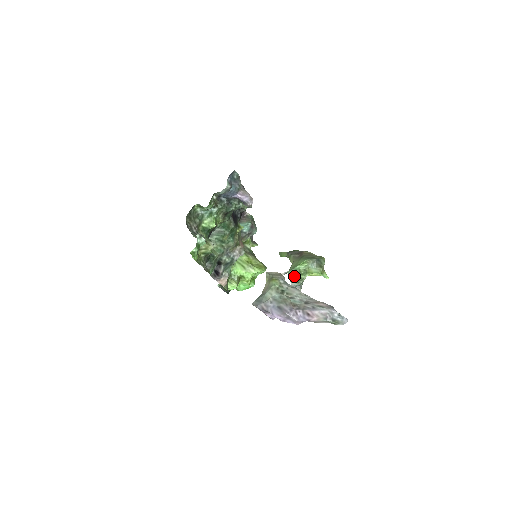
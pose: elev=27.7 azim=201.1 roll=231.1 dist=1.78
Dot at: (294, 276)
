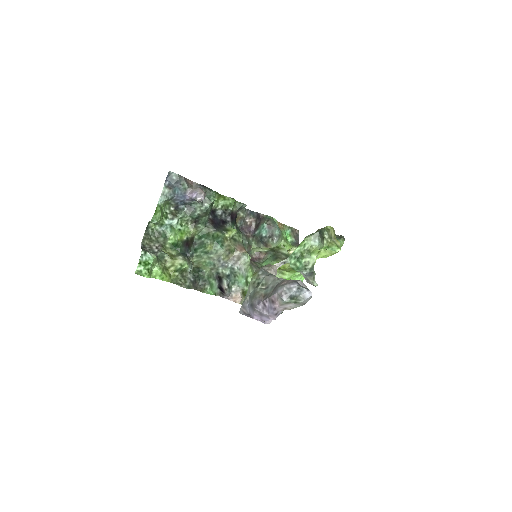
Dot at: (295, 263)
